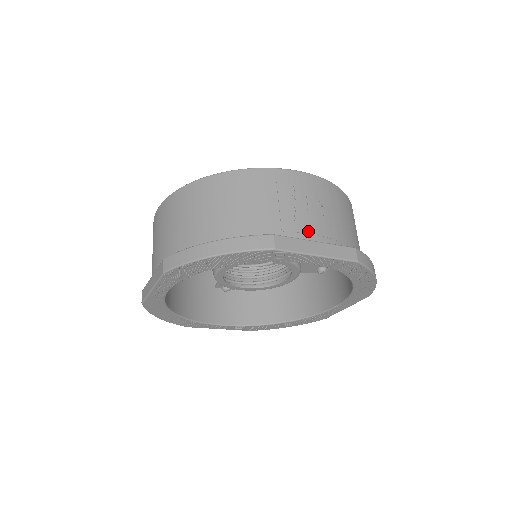
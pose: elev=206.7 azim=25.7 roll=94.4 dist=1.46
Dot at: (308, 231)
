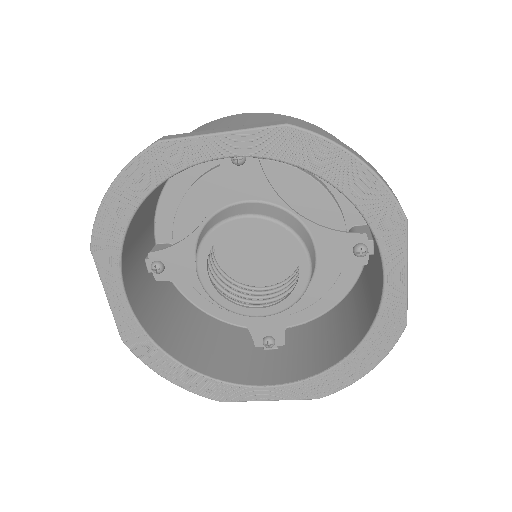
Dot at: occluded
